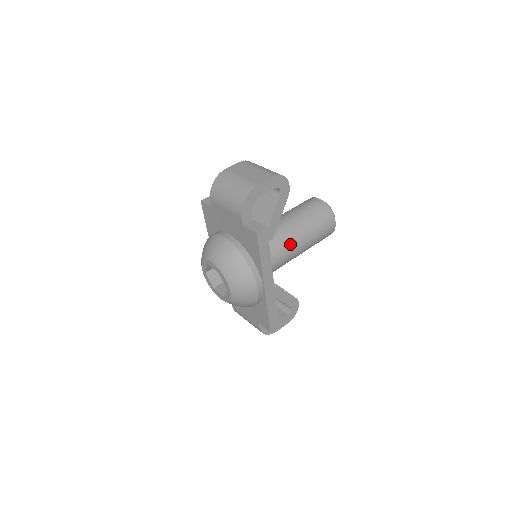
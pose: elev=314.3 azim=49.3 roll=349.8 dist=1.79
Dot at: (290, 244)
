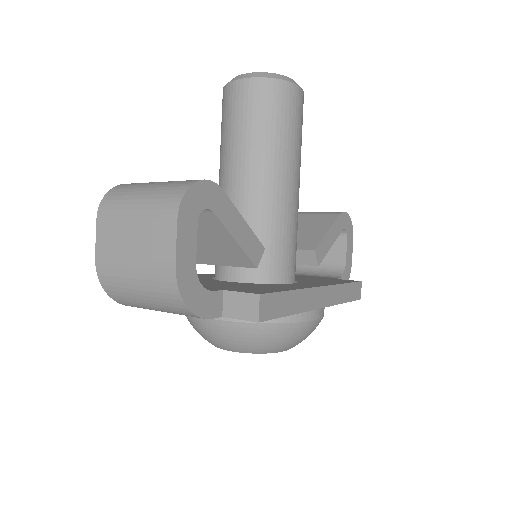
Dot at: (282, 204)
